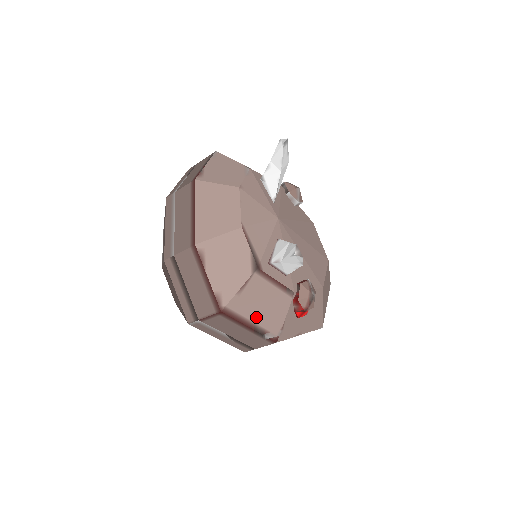
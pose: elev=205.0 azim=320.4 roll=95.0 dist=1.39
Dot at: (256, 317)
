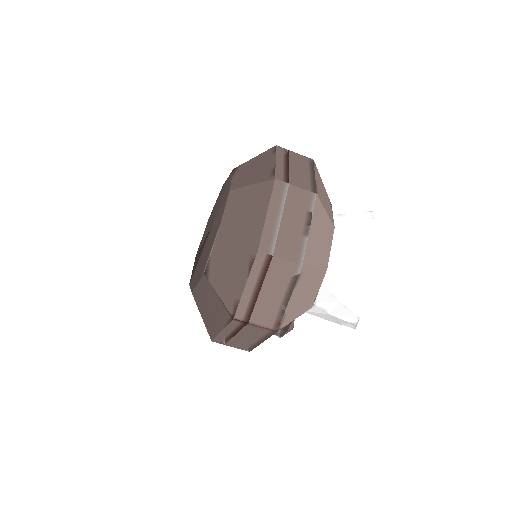
Dot at: occluded
